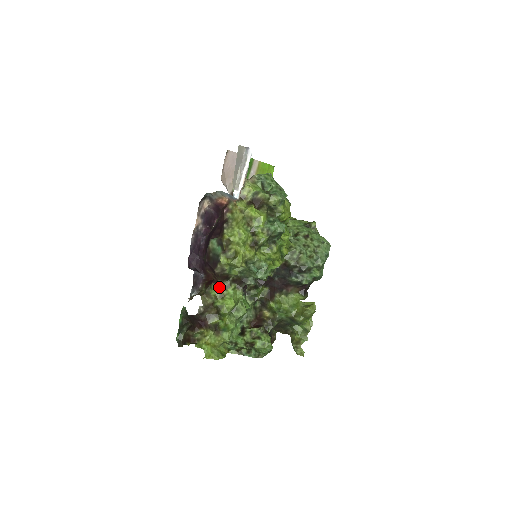
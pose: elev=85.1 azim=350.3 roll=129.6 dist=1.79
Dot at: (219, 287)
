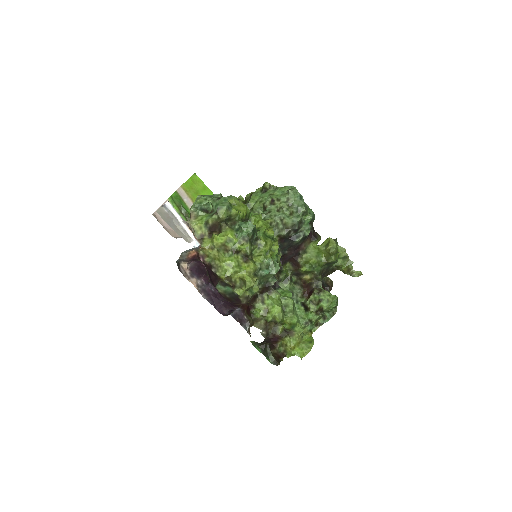
Dot at: (257, 308)
